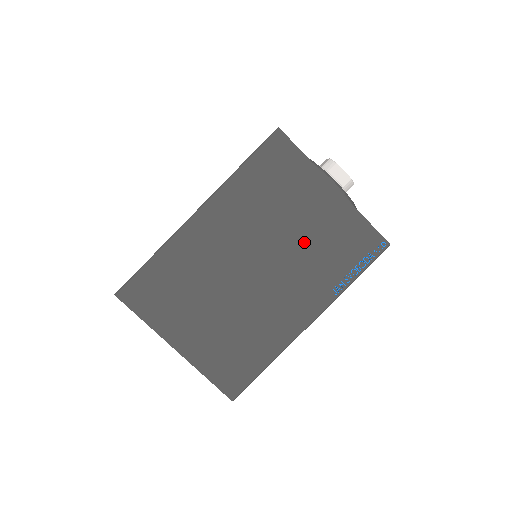
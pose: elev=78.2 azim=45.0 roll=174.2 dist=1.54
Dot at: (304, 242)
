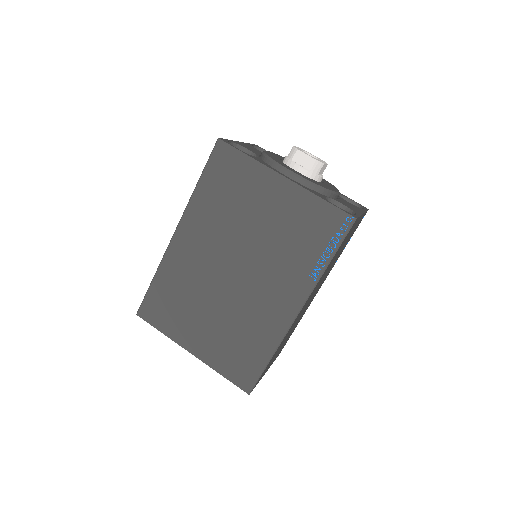
Dot at: (270, 236)
